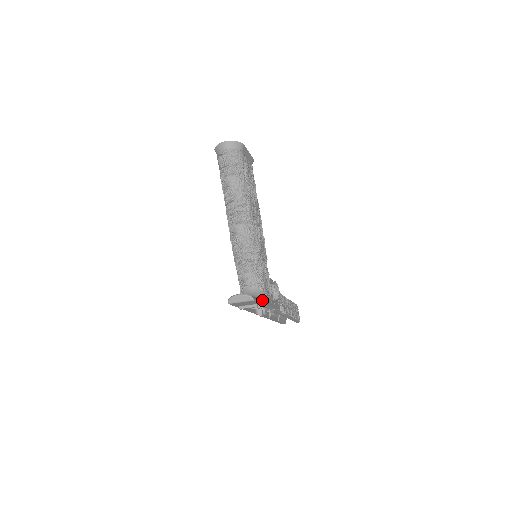
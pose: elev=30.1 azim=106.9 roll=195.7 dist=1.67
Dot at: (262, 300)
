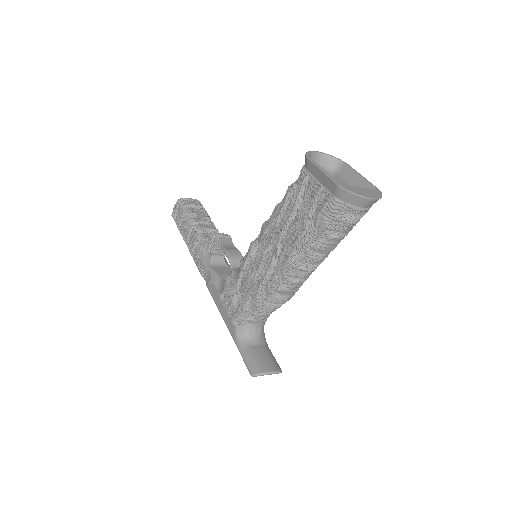
Dot at: occluded
